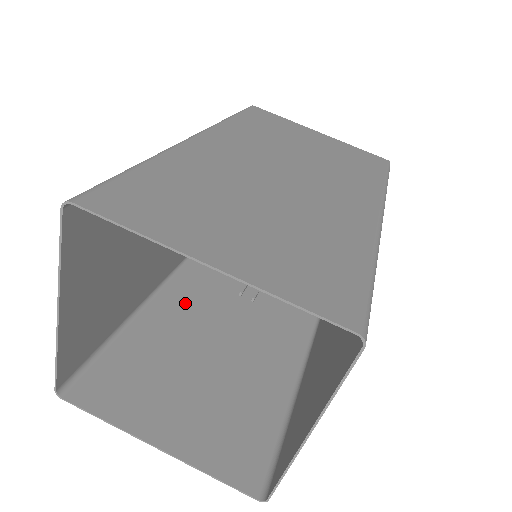
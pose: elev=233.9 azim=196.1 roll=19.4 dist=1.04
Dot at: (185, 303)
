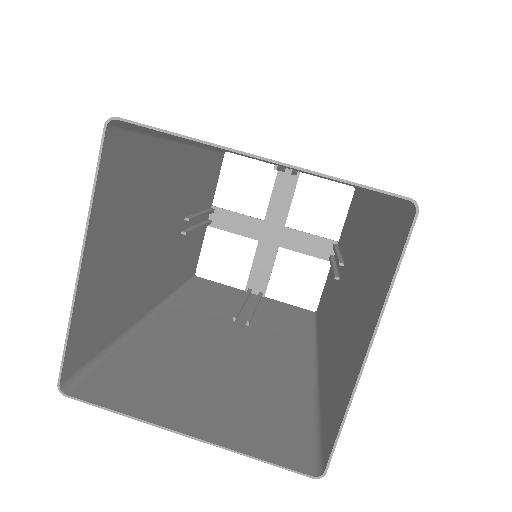
Dot at: (181, 325)
